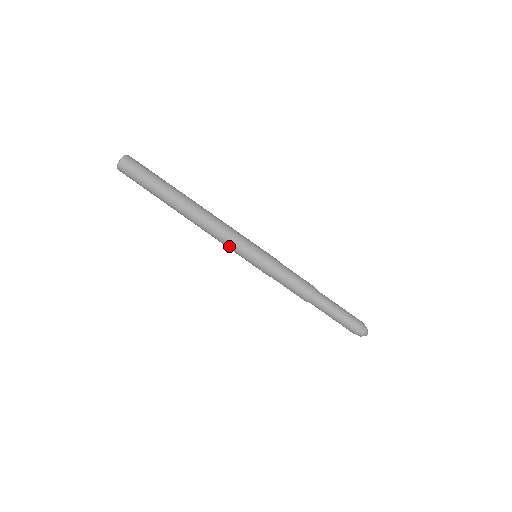
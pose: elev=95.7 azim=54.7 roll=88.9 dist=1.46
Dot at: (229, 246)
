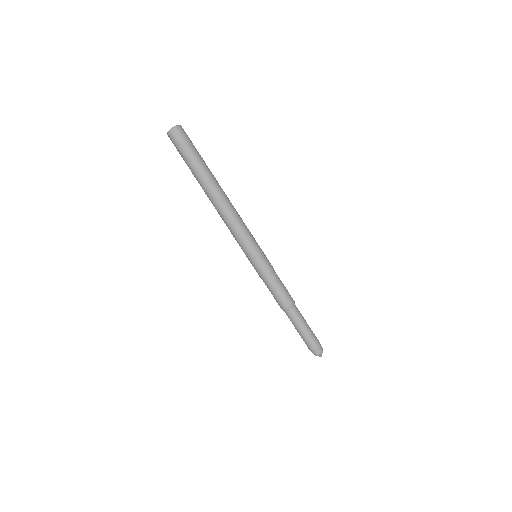
Dot at: (239, 238)
